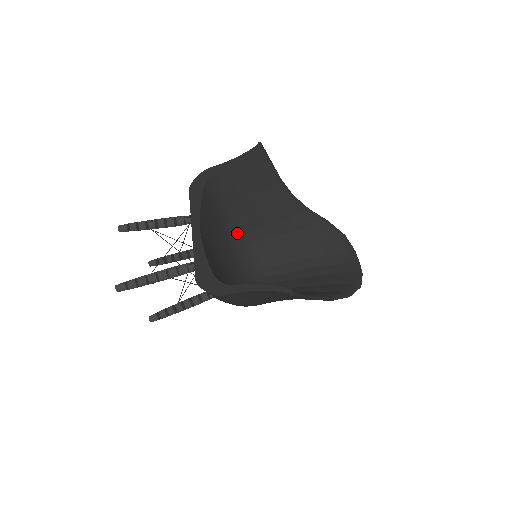
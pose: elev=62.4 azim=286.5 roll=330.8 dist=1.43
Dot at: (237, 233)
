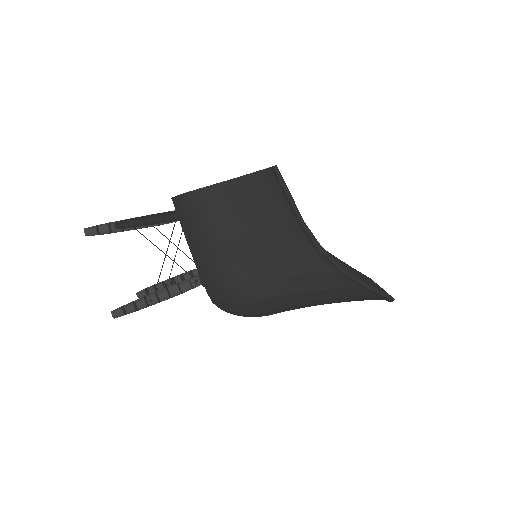
Dot at: occluded
